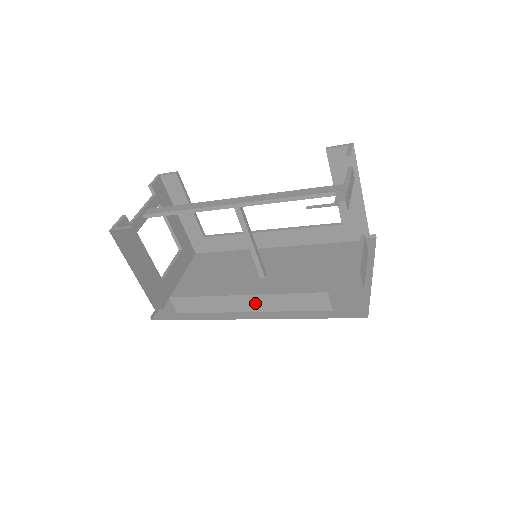
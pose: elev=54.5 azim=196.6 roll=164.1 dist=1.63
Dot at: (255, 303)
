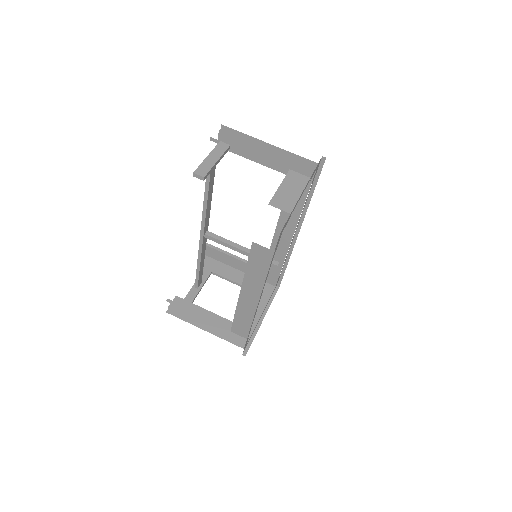
Dot at: (251, 292)
